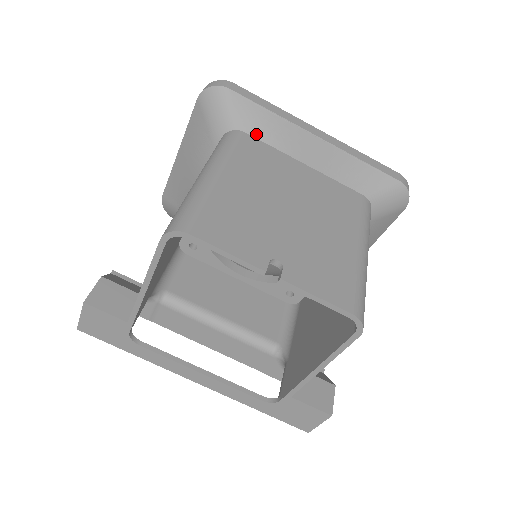
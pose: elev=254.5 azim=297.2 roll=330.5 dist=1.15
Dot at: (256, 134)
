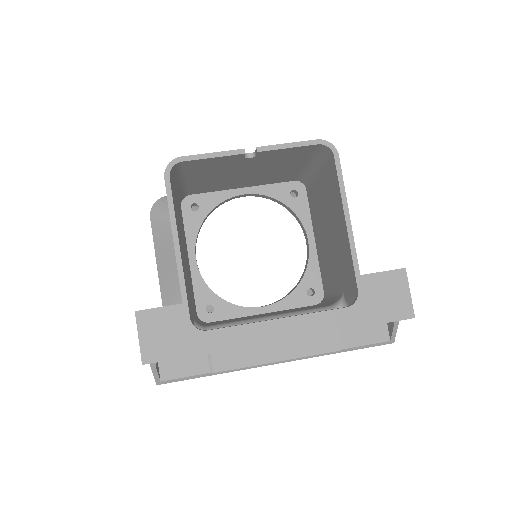
Dot at: occluded
